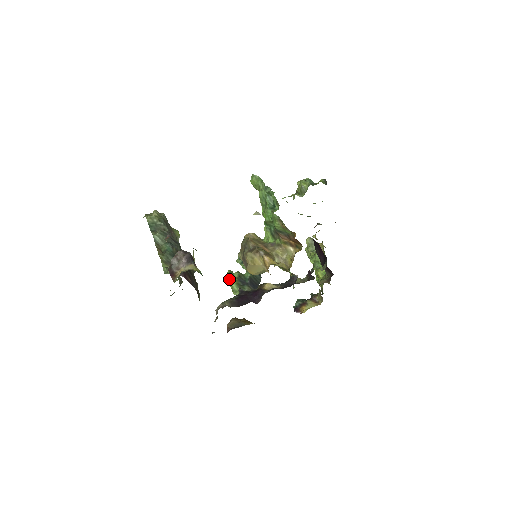
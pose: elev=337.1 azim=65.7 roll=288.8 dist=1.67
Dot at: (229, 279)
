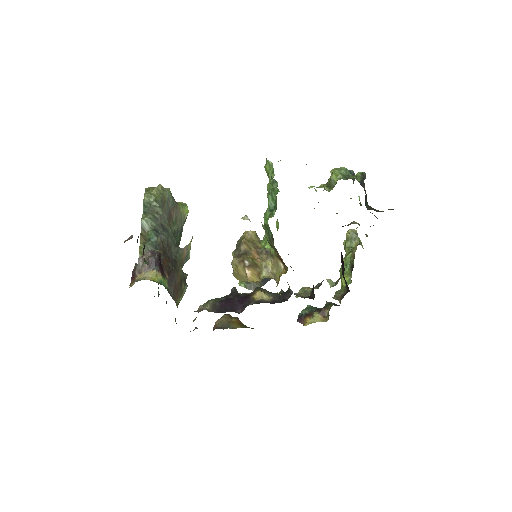
Dot at: occluded
